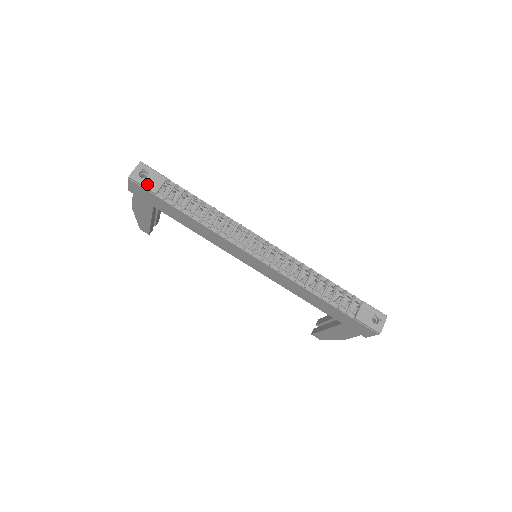
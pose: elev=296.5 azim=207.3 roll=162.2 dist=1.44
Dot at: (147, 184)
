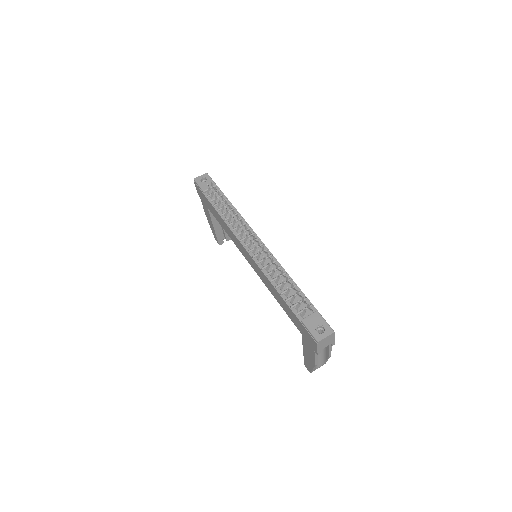
Dot at: (202, 185)
